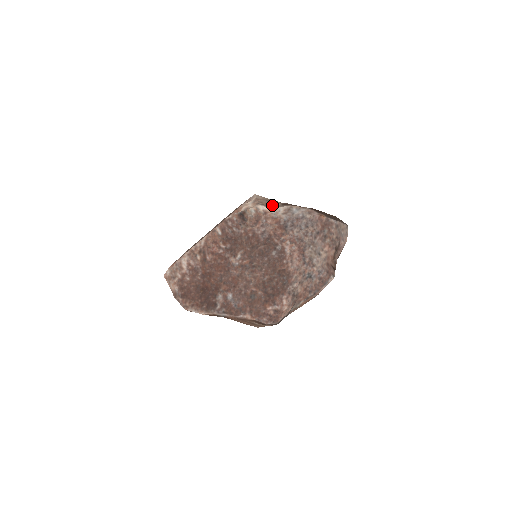
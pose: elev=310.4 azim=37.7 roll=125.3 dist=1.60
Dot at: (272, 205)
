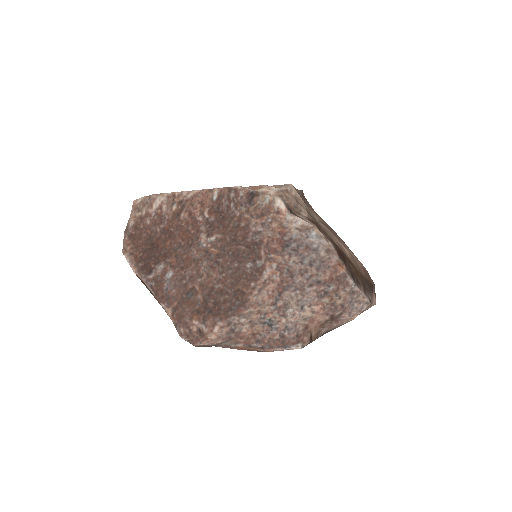
Dot at: (296, 210)
